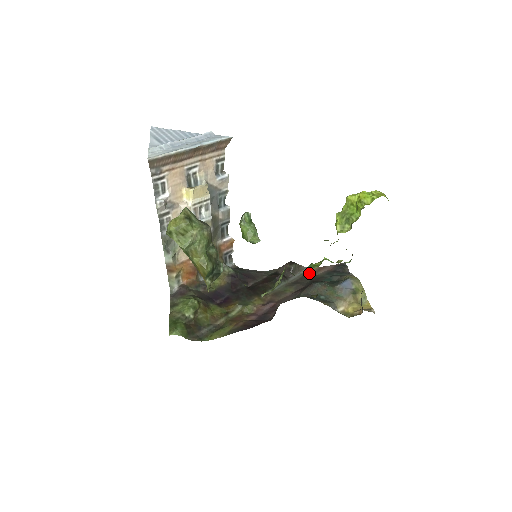
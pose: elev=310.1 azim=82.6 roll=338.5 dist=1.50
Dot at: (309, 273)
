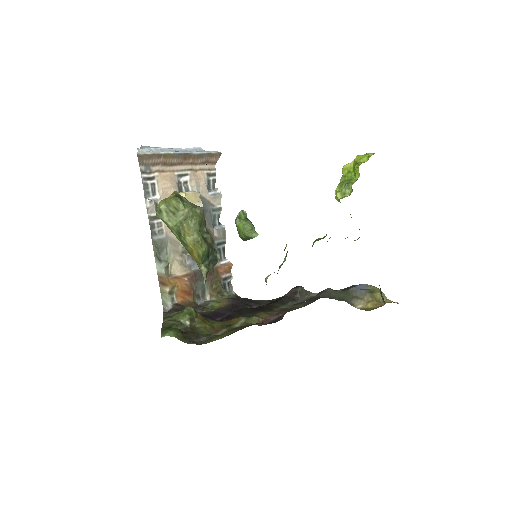
Dot at: occluded
